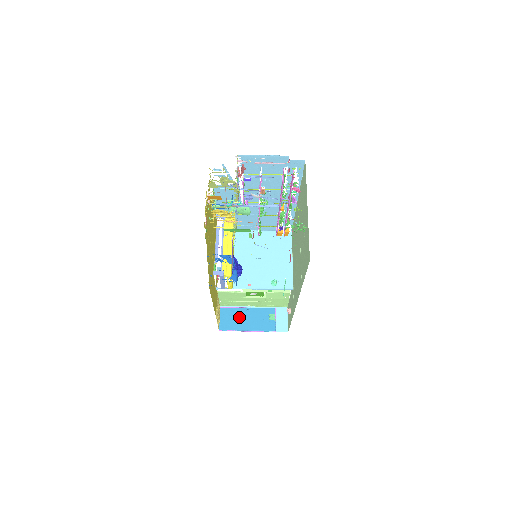
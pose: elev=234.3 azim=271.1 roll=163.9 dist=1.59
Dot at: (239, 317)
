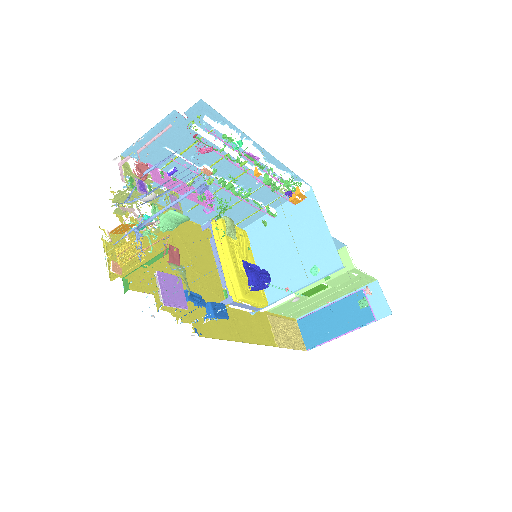
Dot at: (323, 322)
